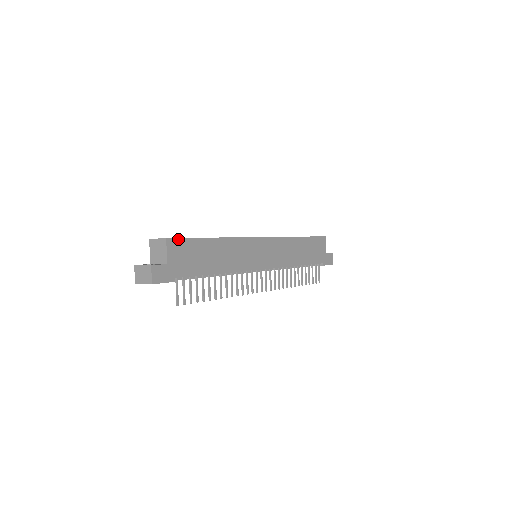
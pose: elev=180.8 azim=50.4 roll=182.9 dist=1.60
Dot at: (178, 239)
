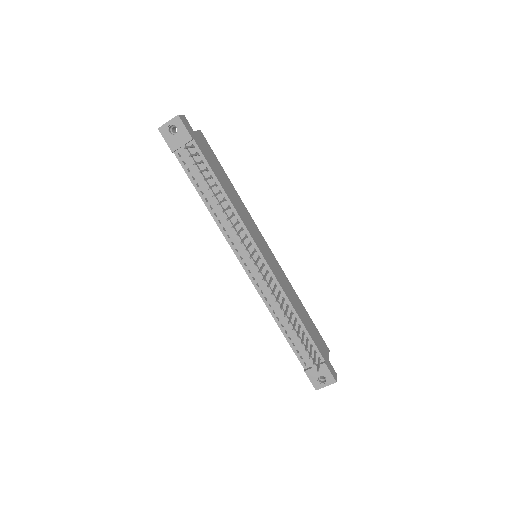
Dot at: (207, 143)
